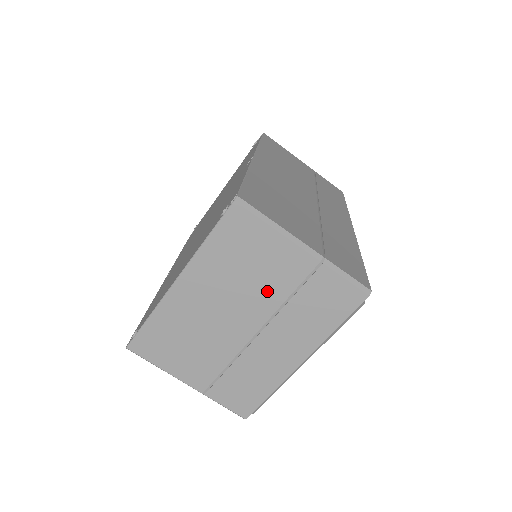
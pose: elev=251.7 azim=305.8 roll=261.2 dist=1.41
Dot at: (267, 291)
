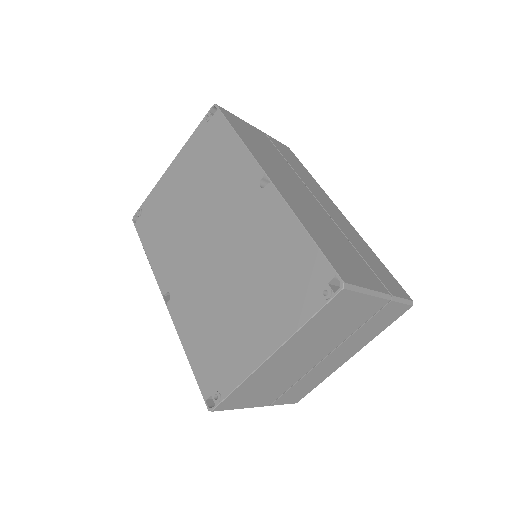
Dot at: (344, 331)
